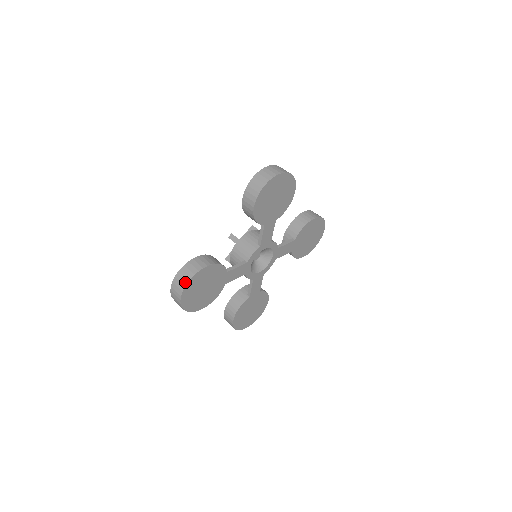
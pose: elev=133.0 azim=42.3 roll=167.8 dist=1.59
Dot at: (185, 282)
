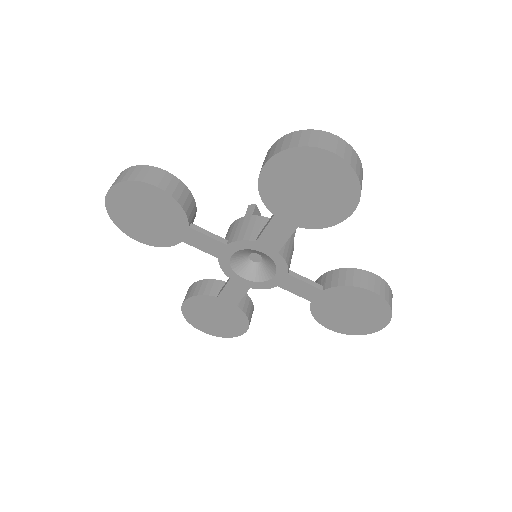
Dot at: (121, 179)
